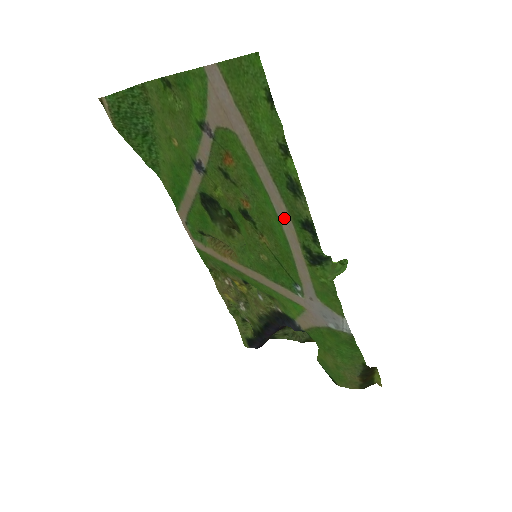
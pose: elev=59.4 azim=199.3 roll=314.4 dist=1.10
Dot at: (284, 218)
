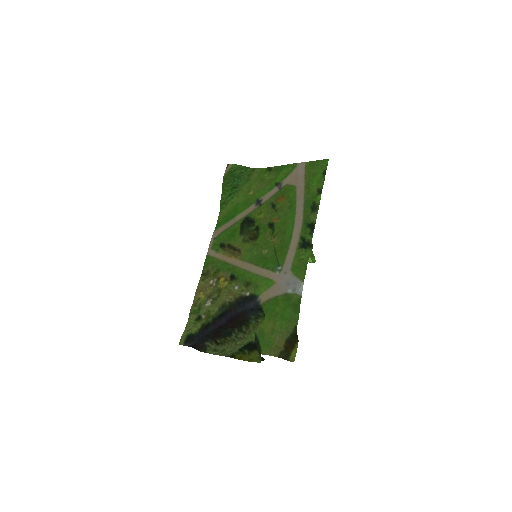
Dot at: (298, 223)
